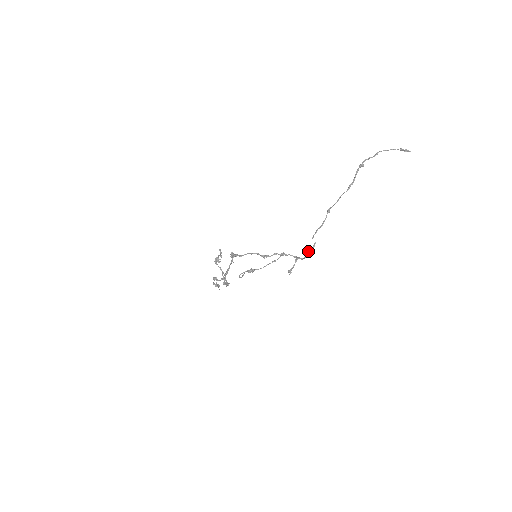
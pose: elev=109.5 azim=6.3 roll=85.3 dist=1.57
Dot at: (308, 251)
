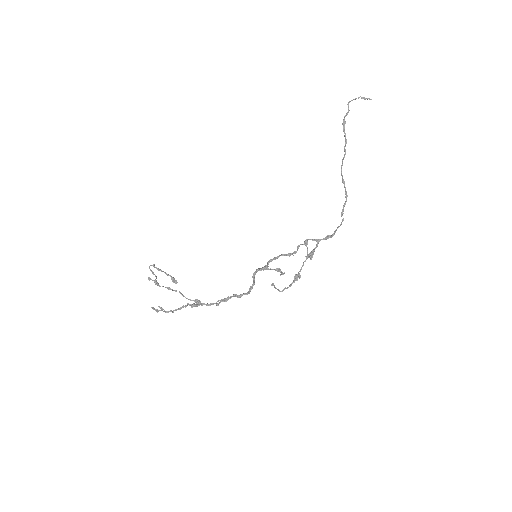
Dot at: (336, 230)
